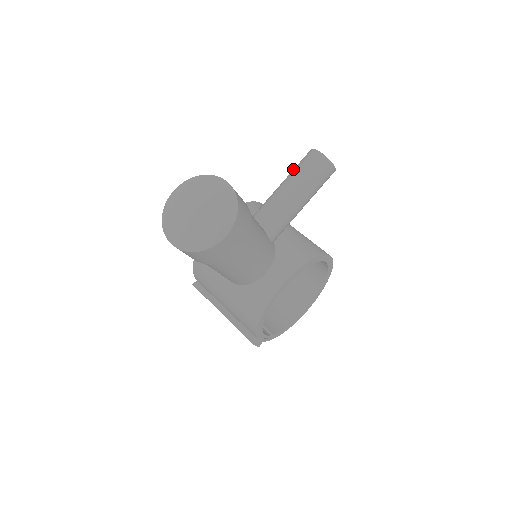
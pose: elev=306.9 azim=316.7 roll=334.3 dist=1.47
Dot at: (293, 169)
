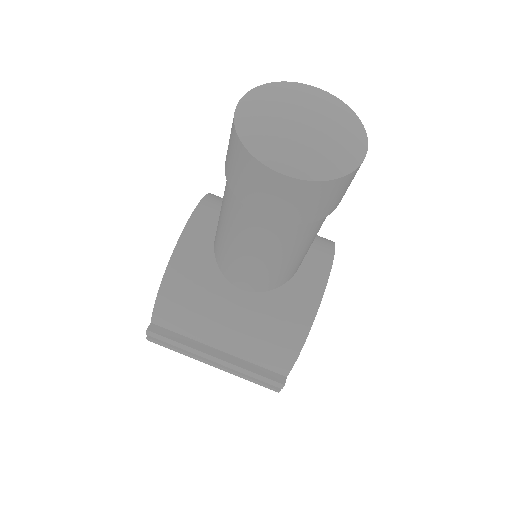
Dot at: occluded
